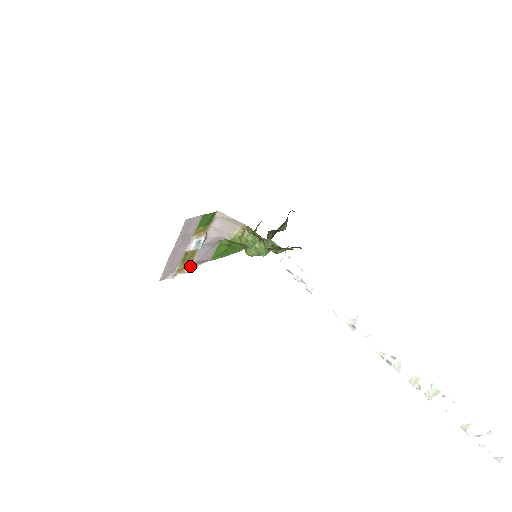
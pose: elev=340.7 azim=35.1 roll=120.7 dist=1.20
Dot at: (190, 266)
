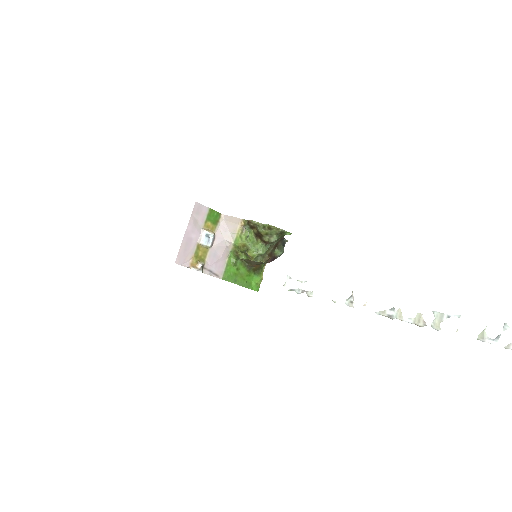
Dot at: (202, 264)
